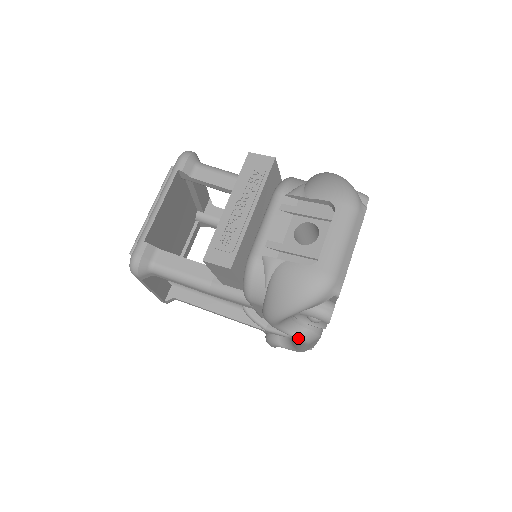
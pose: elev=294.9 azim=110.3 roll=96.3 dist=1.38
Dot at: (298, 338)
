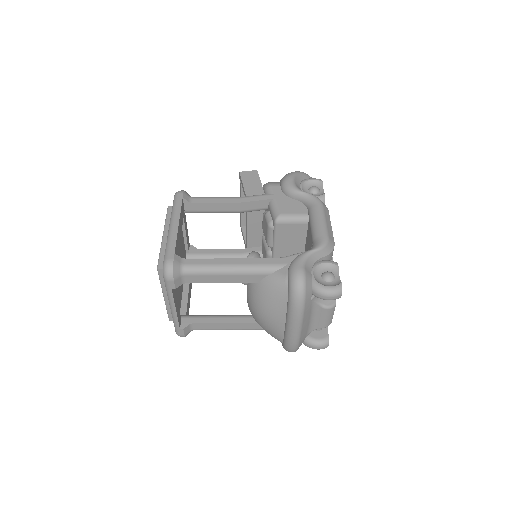
Dot at: (312, 195)
